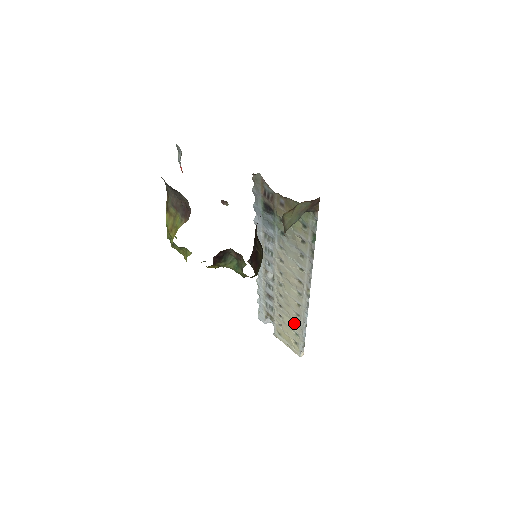
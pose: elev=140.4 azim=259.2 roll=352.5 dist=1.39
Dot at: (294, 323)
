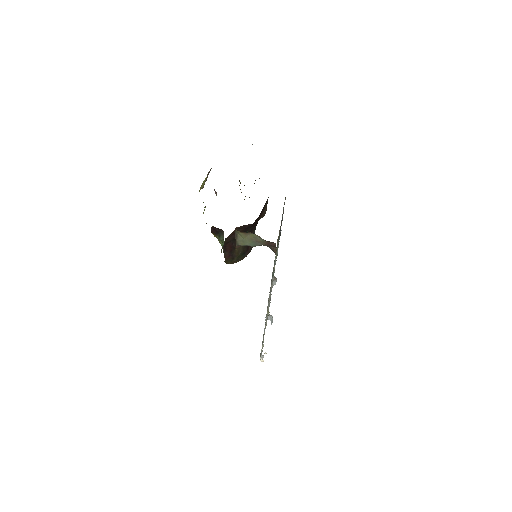
Dot at: occluded
